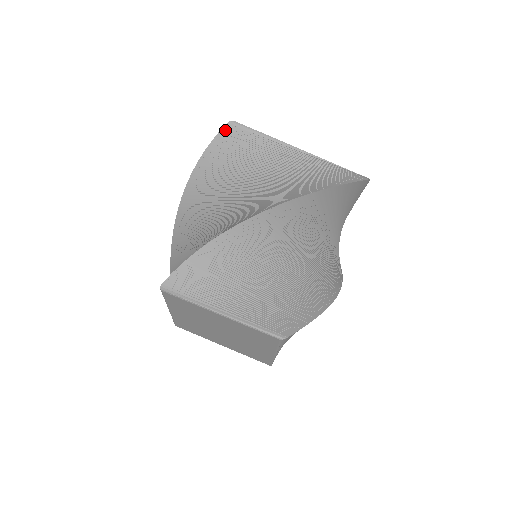
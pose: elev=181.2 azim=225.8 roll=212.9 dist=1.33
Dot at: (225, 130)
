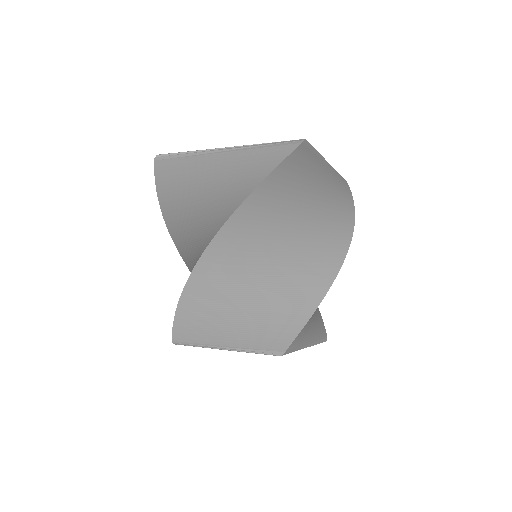
Dot at: (157, 167)
